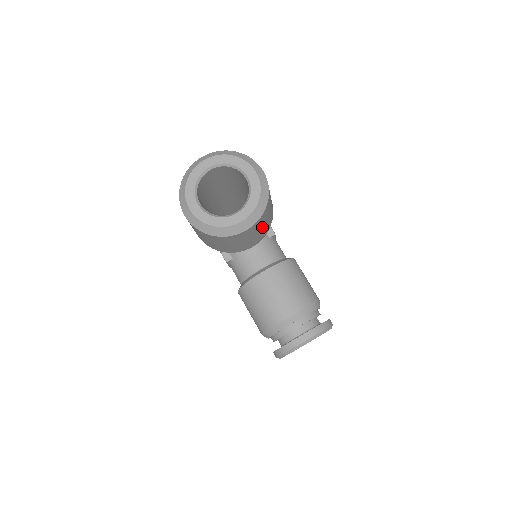
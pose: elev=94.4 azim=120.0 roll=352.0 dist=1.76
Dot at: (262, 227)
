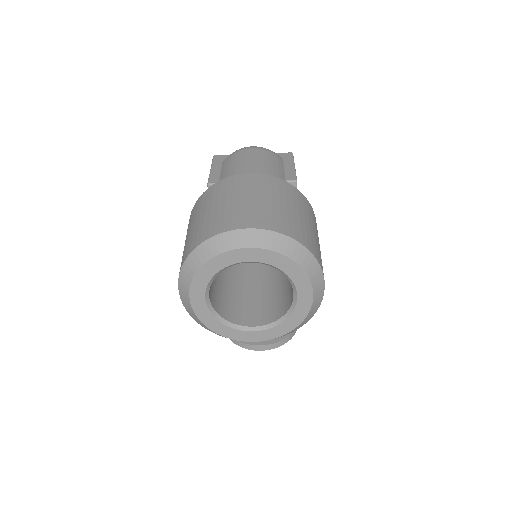
Dot at: occluded
